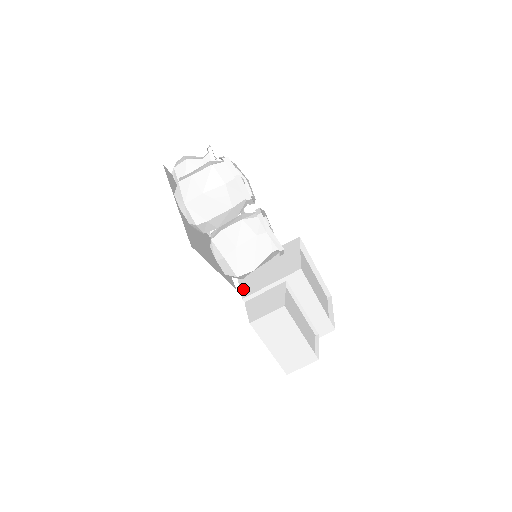
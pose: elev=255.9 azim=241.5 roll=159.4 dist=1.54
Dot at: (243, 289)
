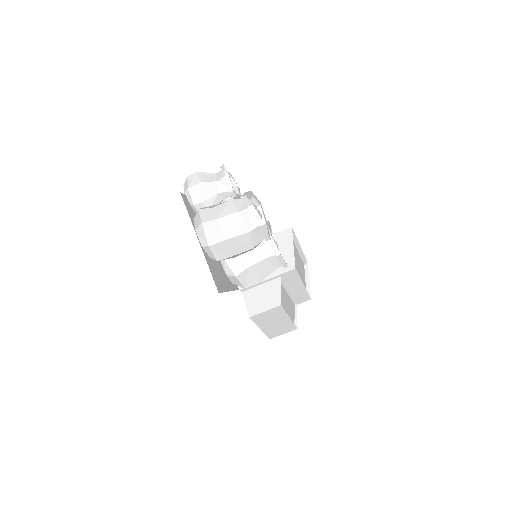
Dot at: occluded
